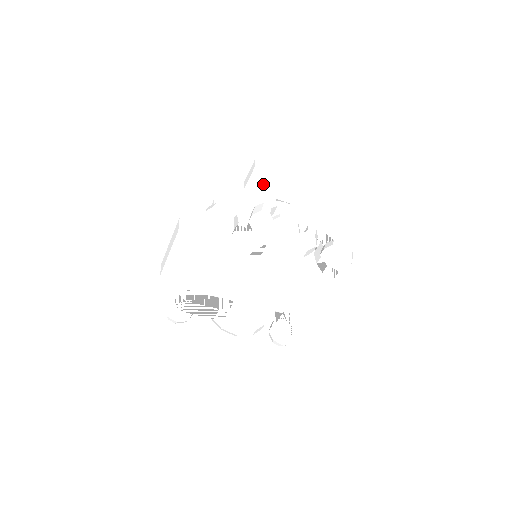
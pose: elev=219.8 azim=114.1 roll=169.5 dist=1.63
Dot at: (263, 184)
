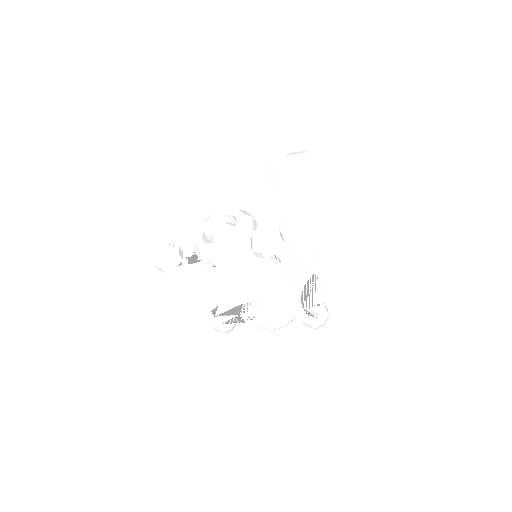
Dot at: (231, 193)
